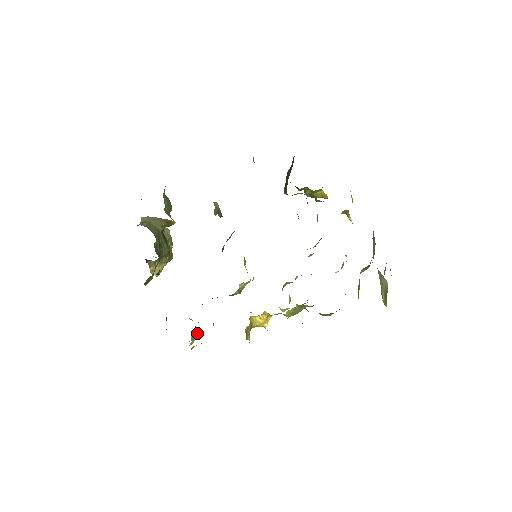
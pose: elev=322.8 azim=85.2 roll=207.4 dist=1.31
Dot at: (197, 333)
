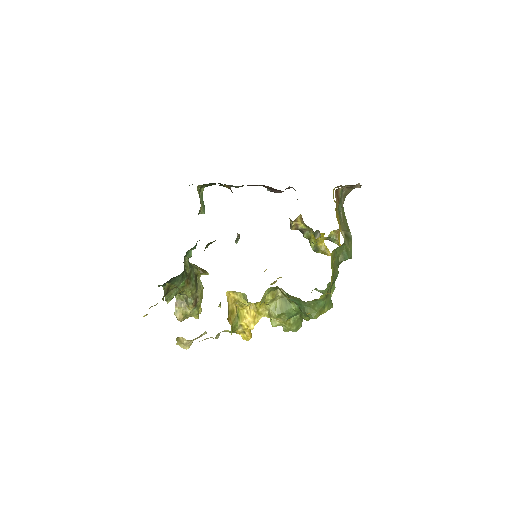
Dot at: occluded
